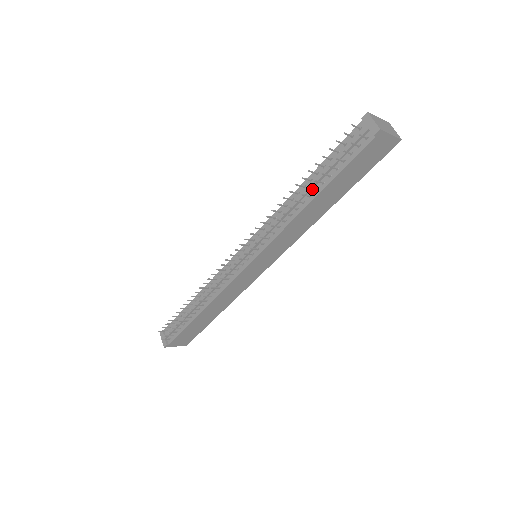
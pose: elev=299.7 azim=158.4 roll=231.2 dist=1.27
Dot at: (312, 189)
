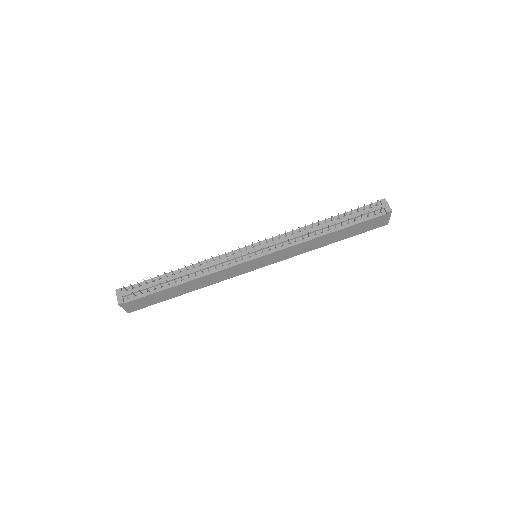
Dot at: (335, 226)
